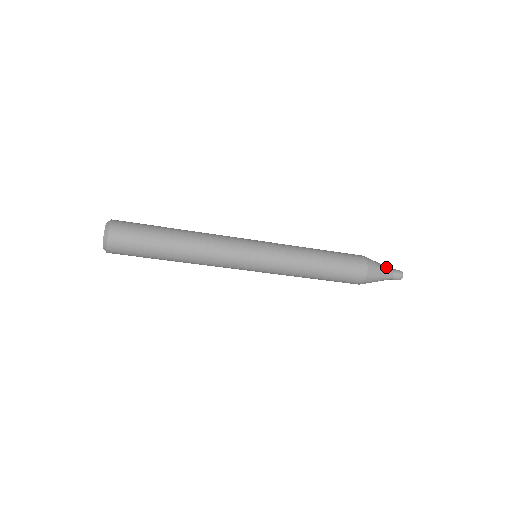
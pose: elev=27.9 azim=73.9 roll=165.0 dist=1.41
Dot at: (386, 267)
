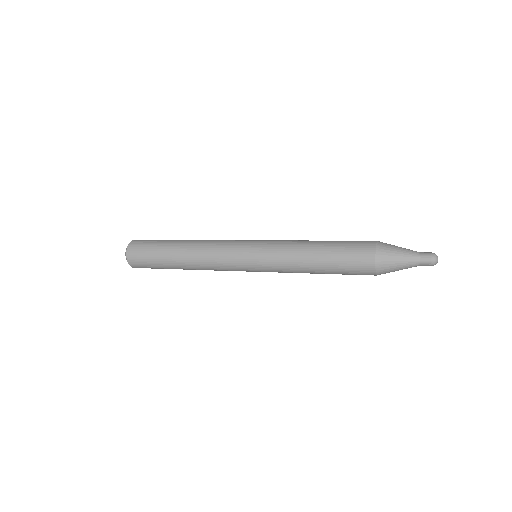
Dot at: (409, 257)
